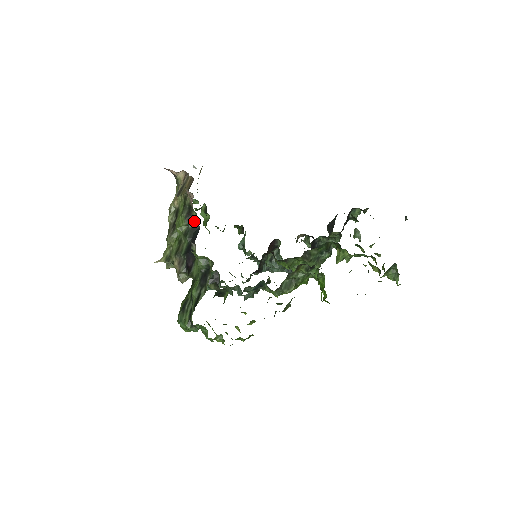
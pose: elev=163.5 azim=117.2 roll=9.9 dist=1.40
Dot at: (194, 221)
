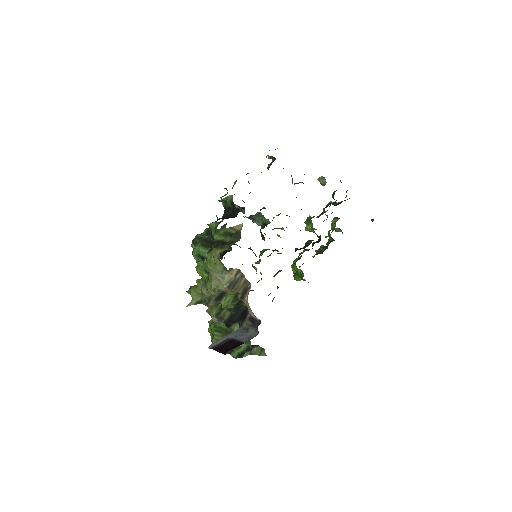
Dot at: (242, 305)
